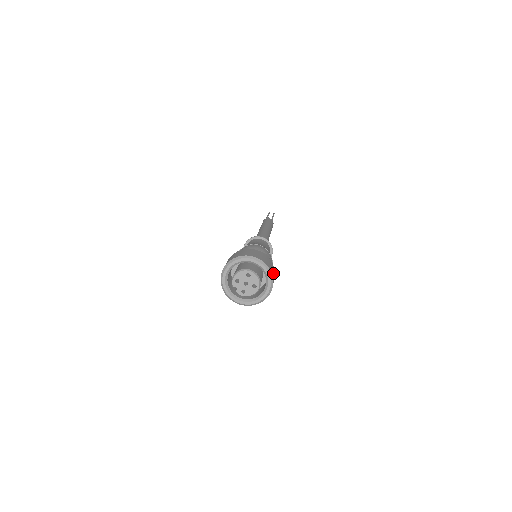
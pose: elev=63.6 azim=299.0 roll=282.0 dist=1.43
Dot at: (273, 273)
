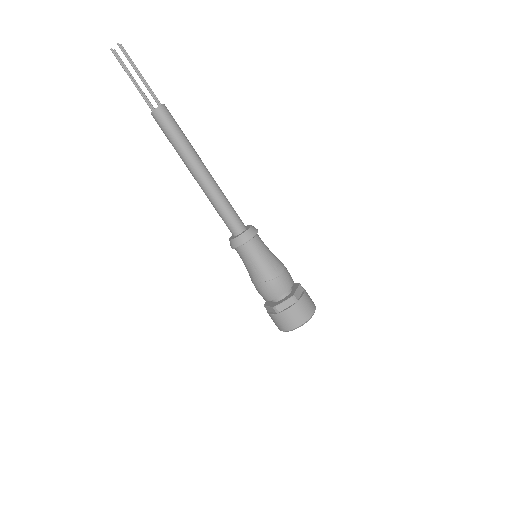
Dot at: (310, 305)
